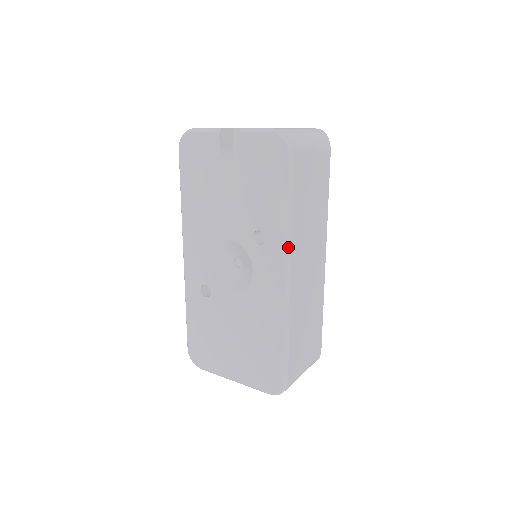
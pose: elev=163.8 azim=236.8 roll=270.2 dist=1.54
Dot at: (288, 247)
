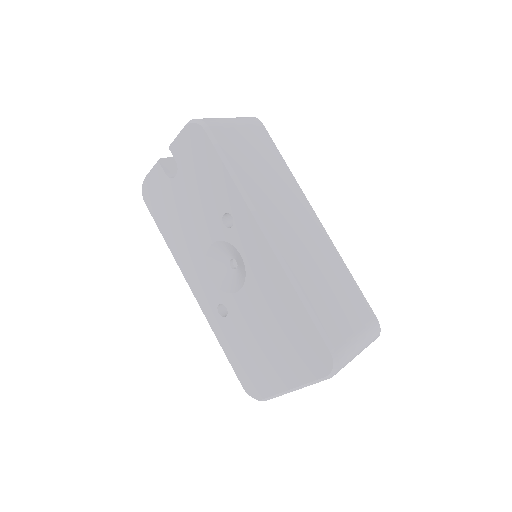
Dot at: (251, 208)
